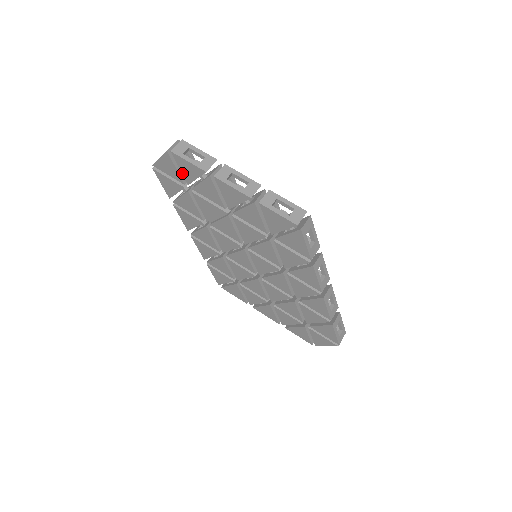
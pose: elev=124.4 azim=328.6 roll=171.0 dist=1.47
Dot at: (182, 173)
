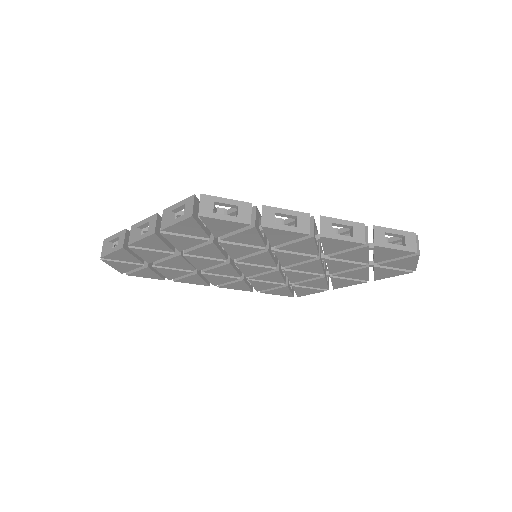
Dot at: (128, 262)
